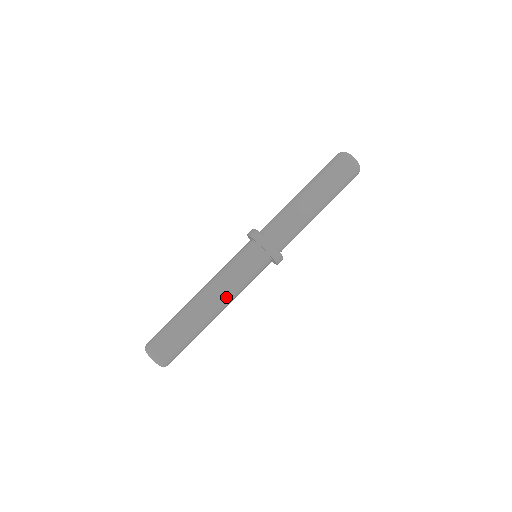
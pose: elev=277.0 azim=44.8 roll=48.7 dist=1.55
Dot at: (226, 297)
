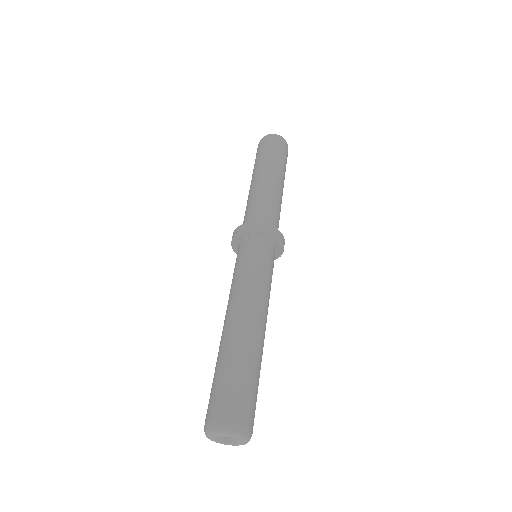
Dot at: (265, 307)
